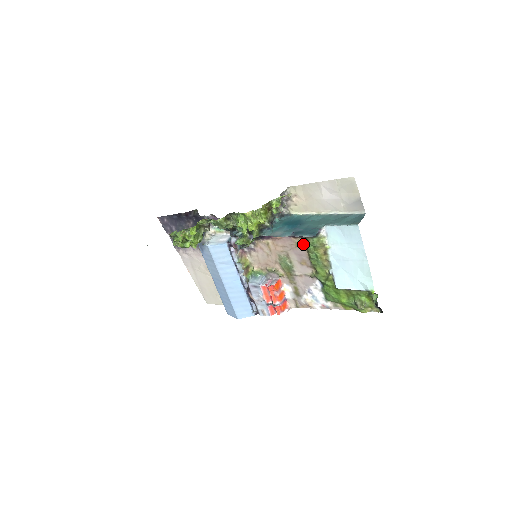
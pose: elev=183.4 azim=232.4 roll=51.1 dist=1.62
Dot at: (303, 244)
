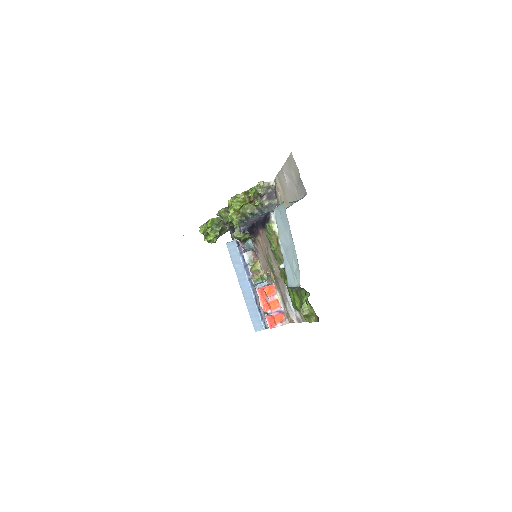
Dot at: occluded
